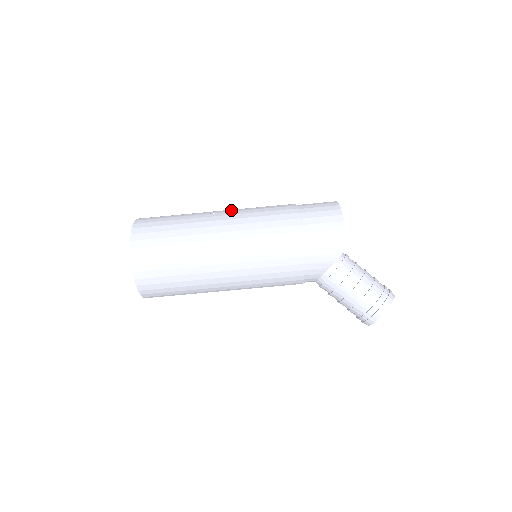
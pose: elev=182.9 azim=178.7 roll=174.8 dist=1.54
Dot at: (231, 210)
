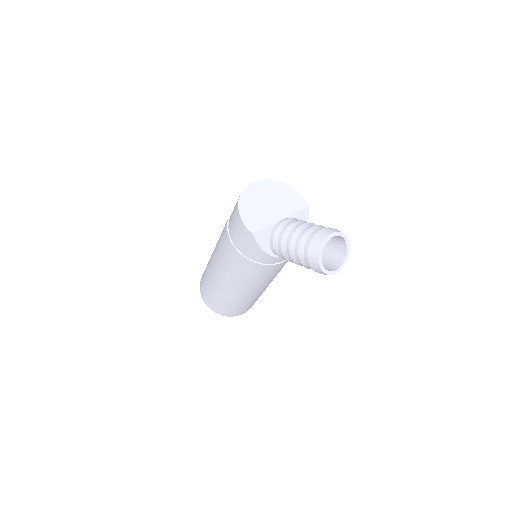
Dot at: occluded
